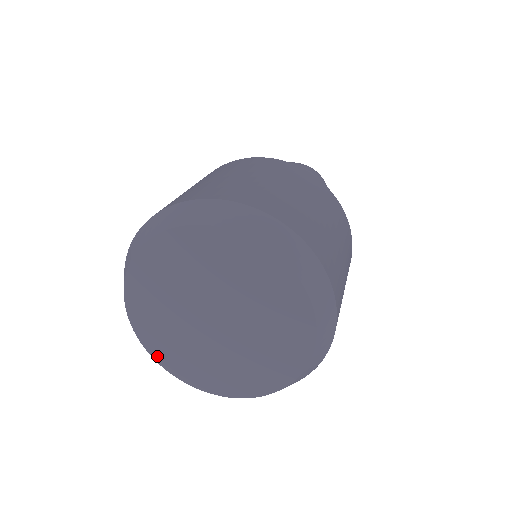
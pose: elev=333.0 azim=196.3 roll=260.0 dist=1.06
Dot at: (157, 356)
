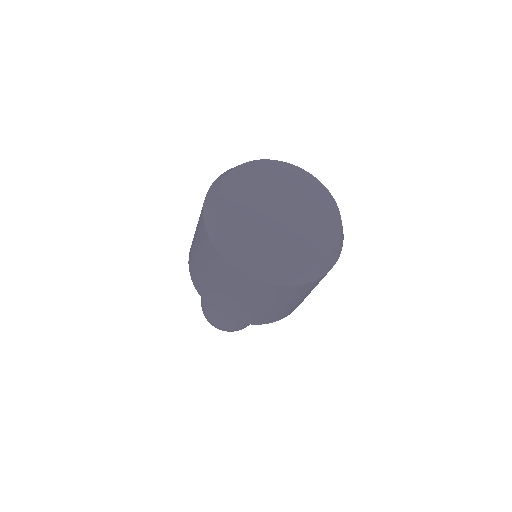
Dot at: (235, 238)
